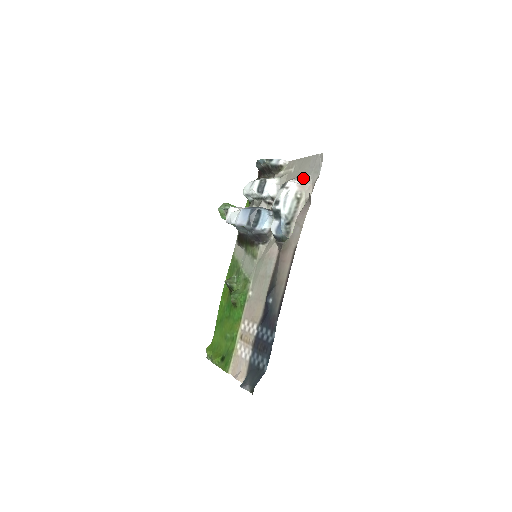
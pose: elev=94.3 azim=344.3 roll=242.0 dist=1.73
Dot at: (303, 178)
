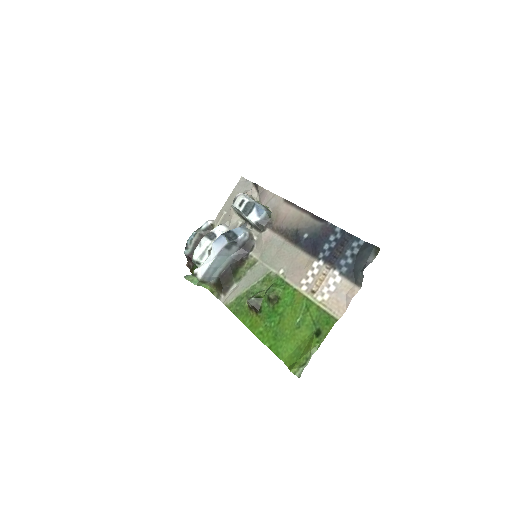
Dot at: occluded
